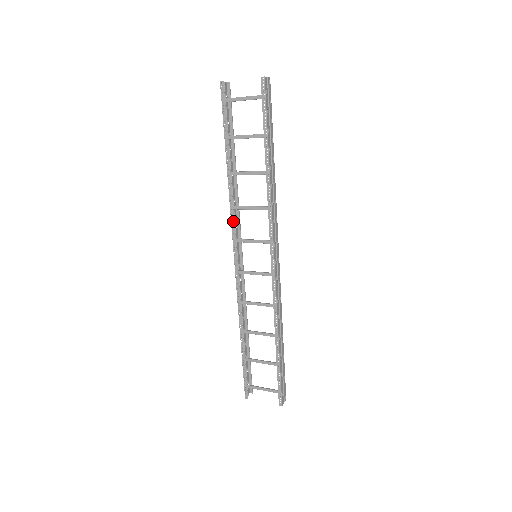
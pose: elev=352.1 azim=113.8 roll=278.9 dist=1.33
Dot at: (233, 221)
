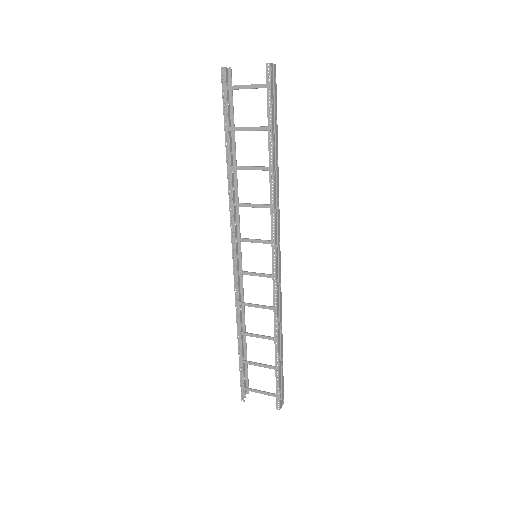
Dot at: (232, 219)
